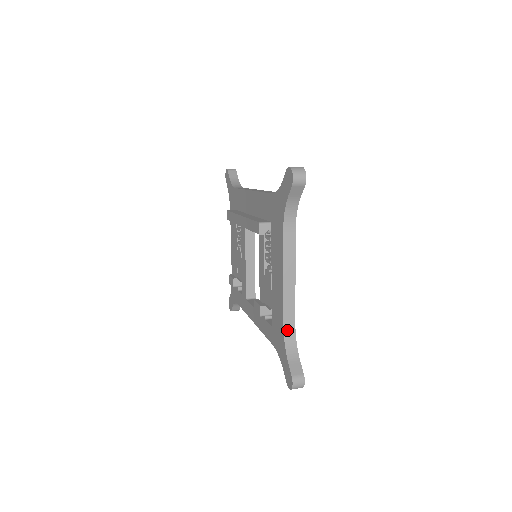
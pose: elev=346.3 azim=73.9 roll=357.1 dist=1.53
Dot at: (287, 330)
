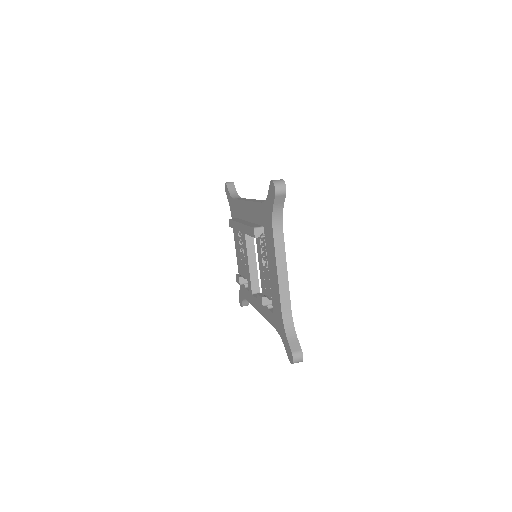
Dot at: (285, 315)
